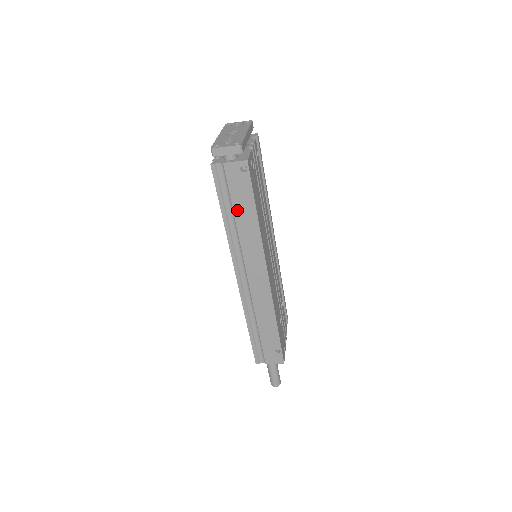
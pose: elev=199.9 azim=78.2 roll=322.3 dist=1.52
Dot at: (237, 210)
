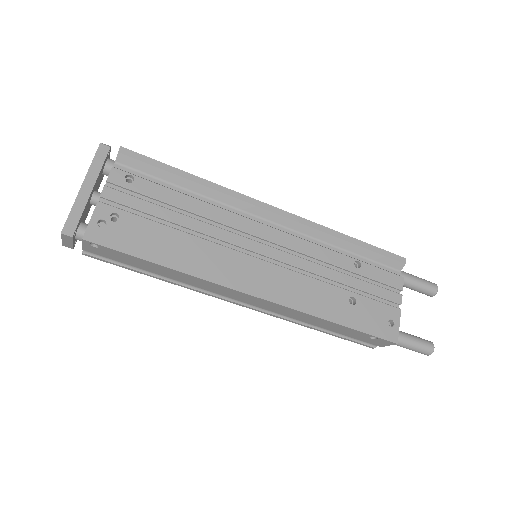
Dot at: (148, 269)
